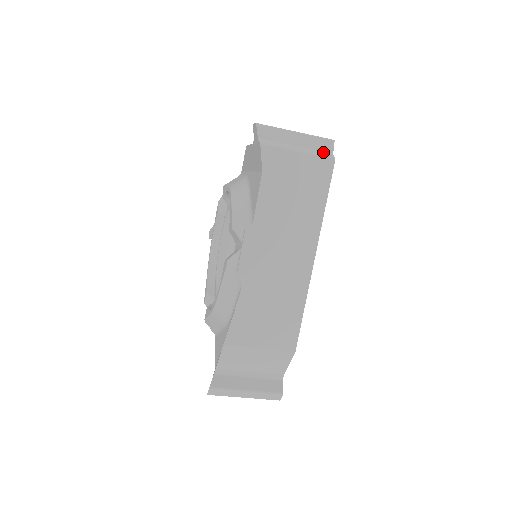
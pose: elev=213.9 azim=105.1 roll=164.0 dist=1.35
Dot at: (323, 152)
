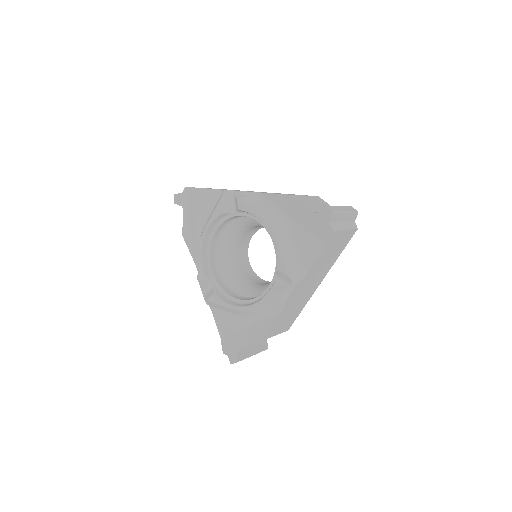
Dot at: (352, 222)
